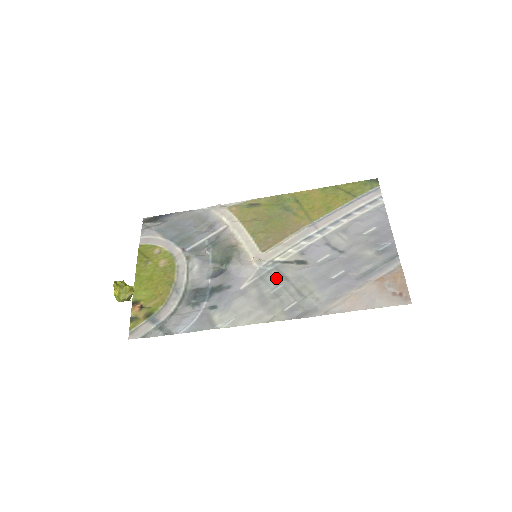
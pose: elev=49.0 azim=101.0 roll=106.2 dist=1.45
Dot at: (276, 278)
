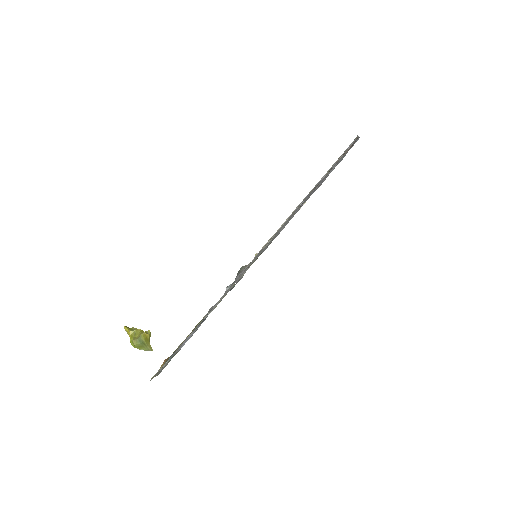
Dot at: occluded
